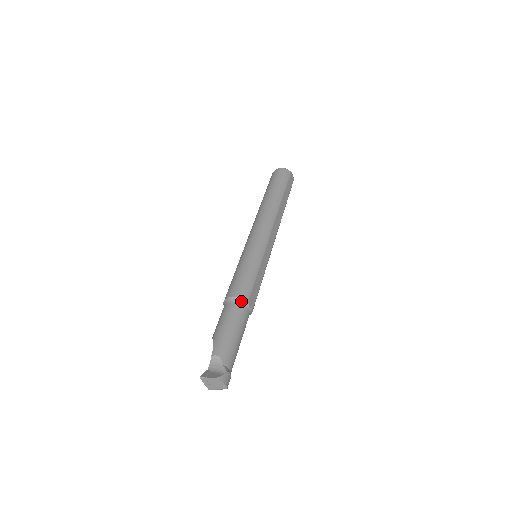
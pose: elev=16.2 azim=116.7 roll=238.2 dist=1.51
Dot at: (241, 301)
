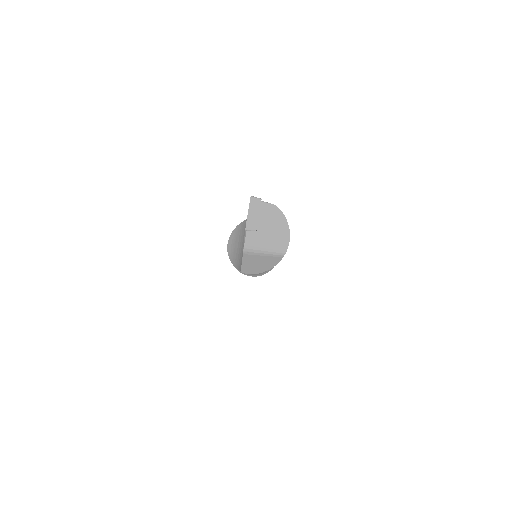
Dot at: occluded
